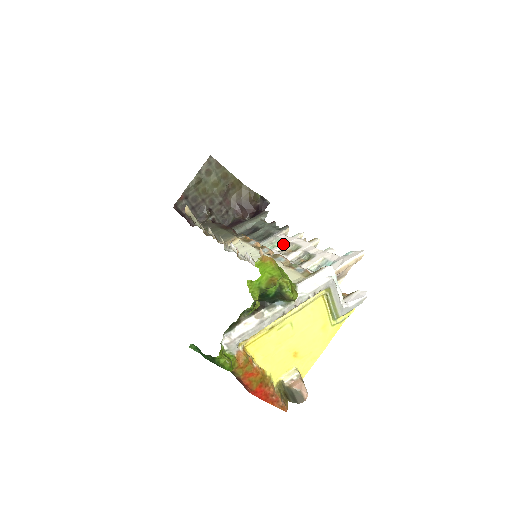
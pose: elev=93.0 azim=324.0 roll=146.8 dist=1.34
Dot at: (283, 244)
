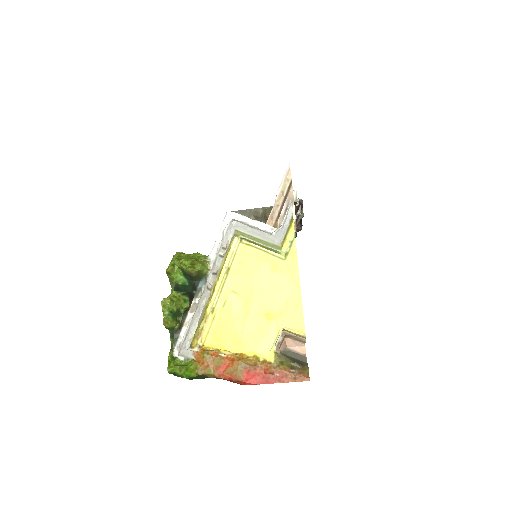
Dot at: occluded
